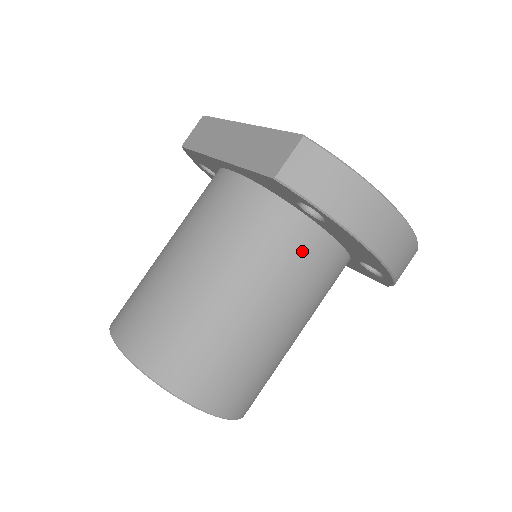
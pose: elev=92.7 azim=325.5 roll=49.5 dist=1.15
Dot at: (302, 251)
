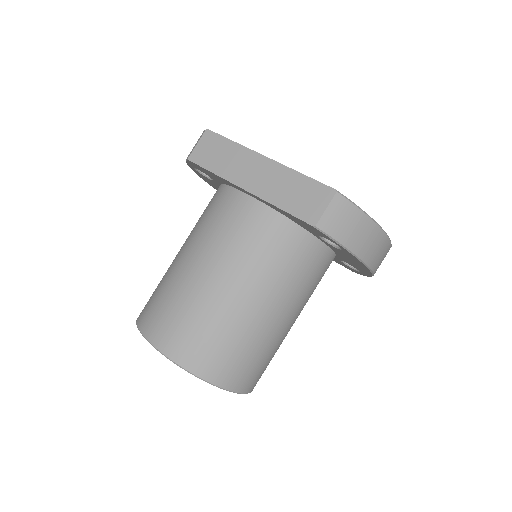
Dot at: (313, 266)
